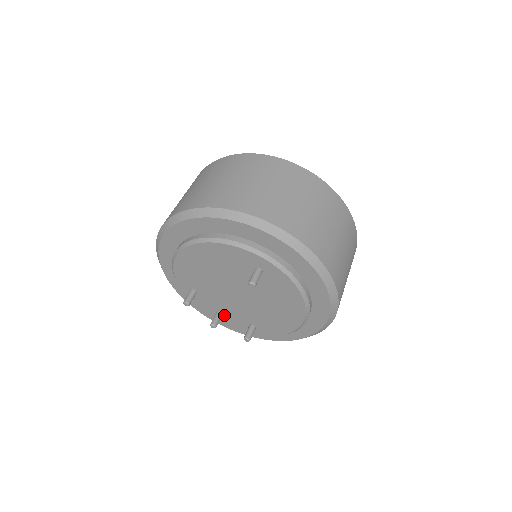
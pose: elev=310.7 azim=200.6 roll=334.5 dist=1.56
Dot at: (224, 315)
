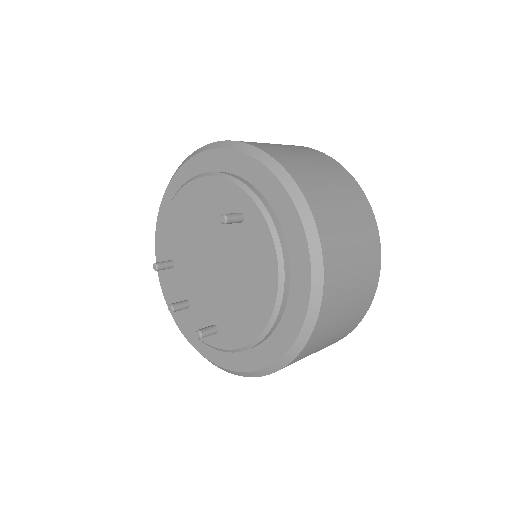
Dot at: (191, 307)
